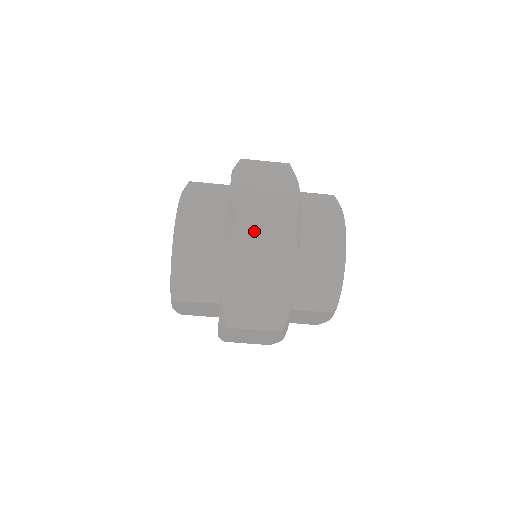
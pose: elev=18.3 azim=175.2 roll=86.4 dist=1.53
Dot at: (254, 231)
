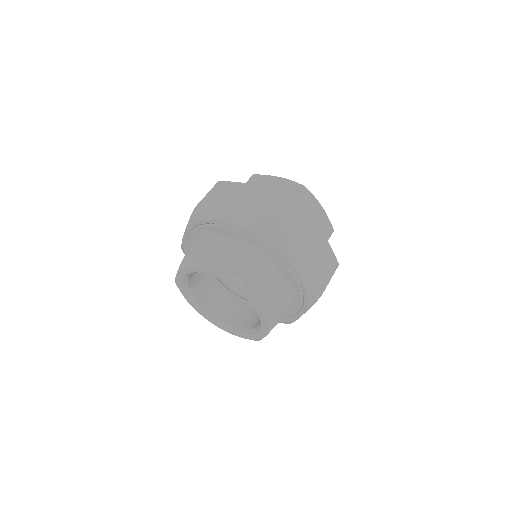
Dot at: (210, 201)
